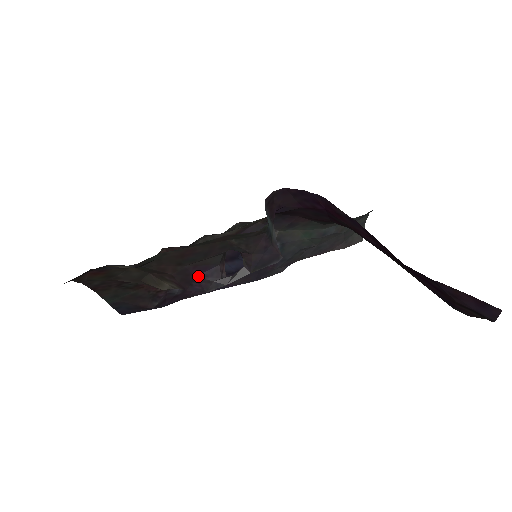
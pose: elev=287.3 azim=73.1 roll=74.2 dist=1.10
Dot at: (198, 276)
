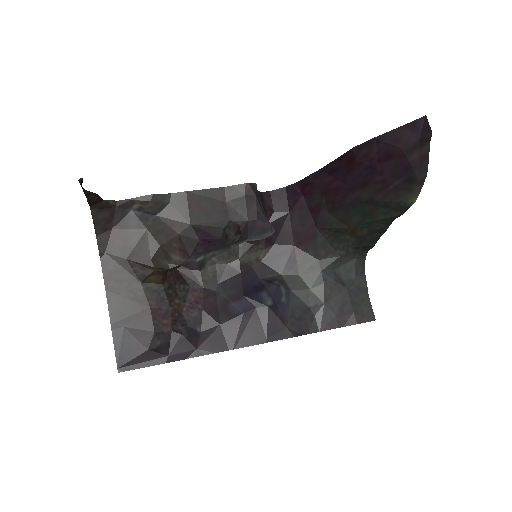
Dot at: (201, 240)
